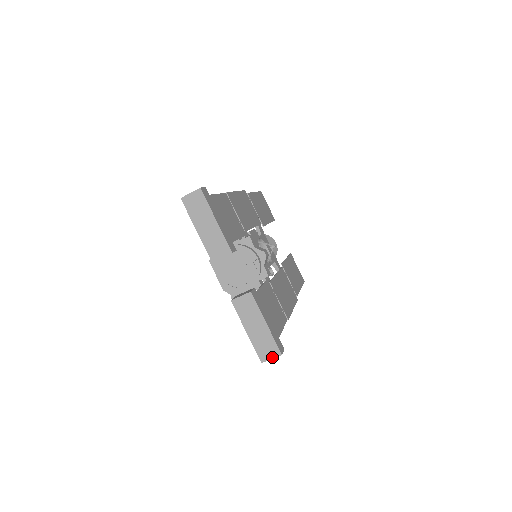
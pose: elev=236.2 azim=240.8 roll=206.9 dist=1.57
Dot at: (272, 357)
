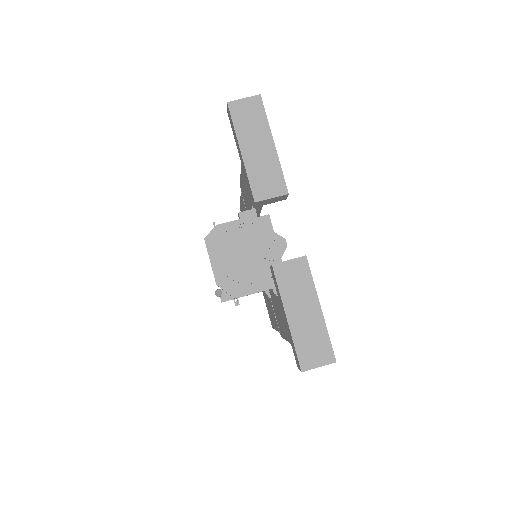
Dot at: (320, 364)
